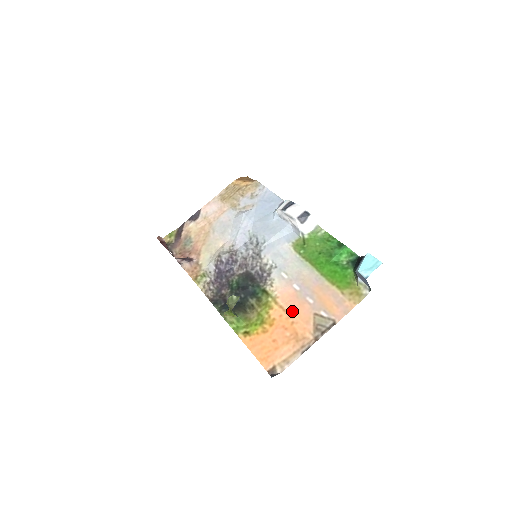
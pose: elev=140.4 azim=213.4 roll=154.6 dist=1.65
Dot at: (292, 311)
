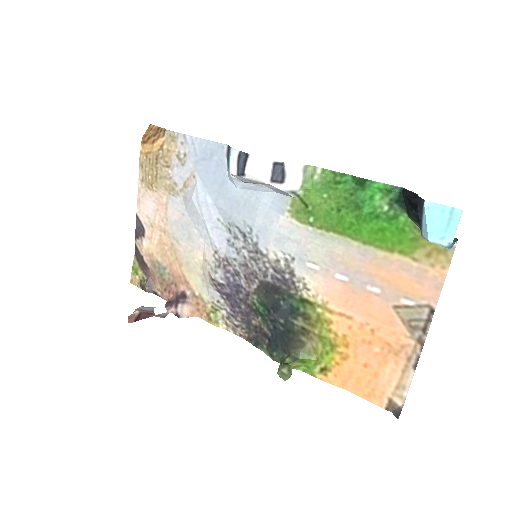
Dot at: (360, 315)
